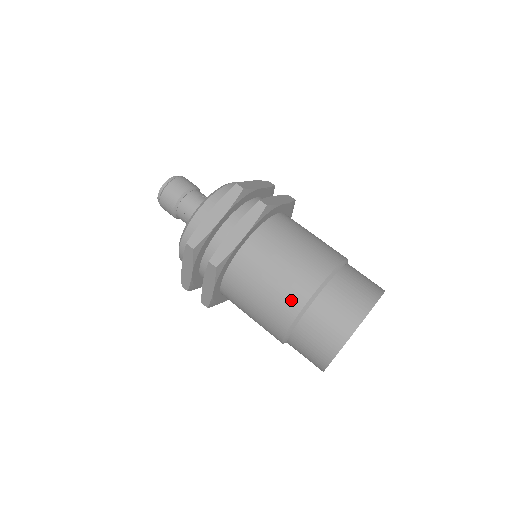
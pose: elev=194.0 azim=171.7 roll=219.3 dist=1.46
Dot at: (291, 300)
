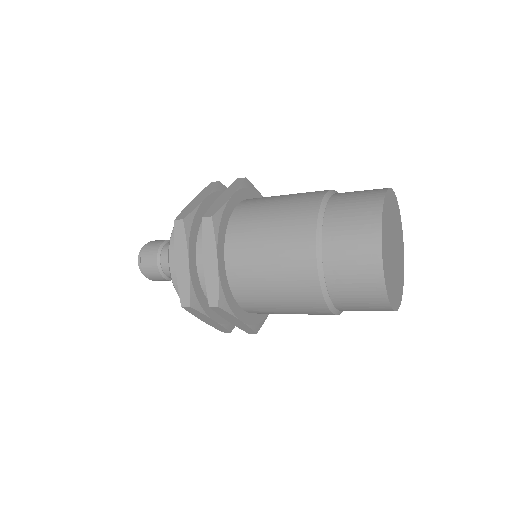
Dot at: (303, 212)
